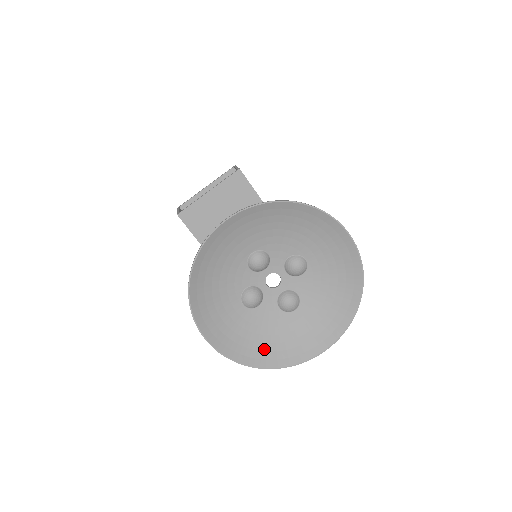
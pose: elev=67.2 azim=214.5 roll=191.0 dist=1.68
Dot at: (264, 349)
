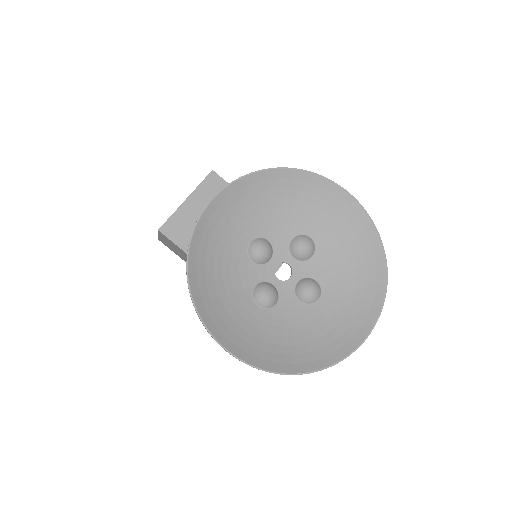
Dot at: (299, 352)
